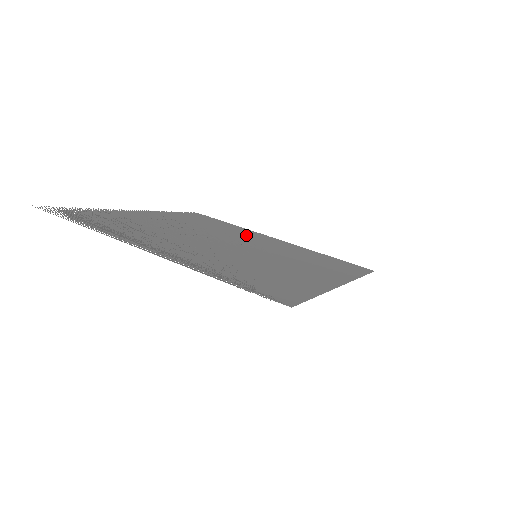
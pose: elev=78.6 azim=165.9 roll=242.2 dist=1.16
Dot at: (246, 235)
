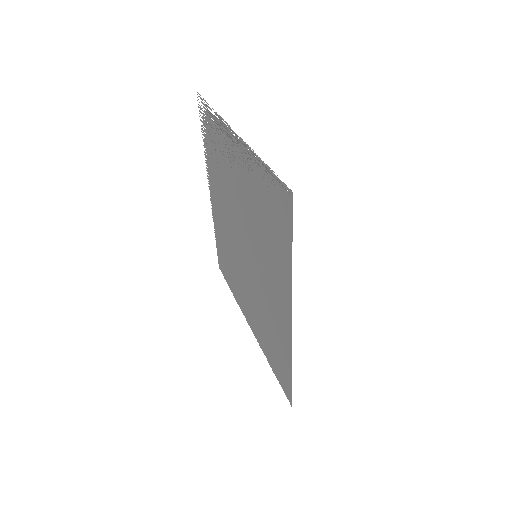
Dot at: (242, 286)
